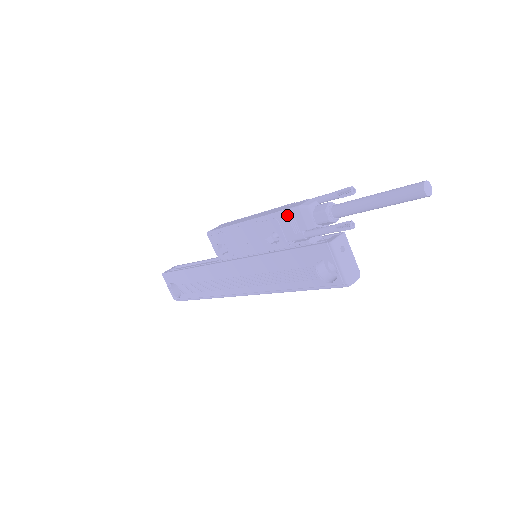
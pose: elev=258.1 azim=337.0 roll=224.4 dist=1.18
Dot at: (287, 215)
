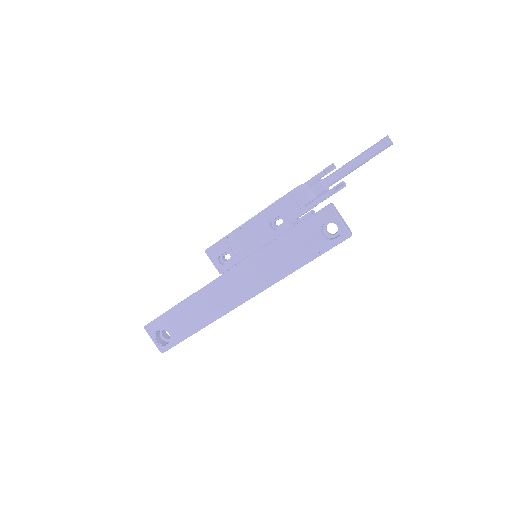
Dot at: (289, 197)
